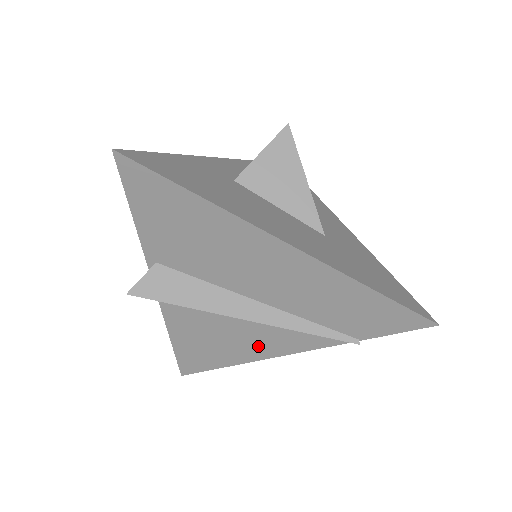
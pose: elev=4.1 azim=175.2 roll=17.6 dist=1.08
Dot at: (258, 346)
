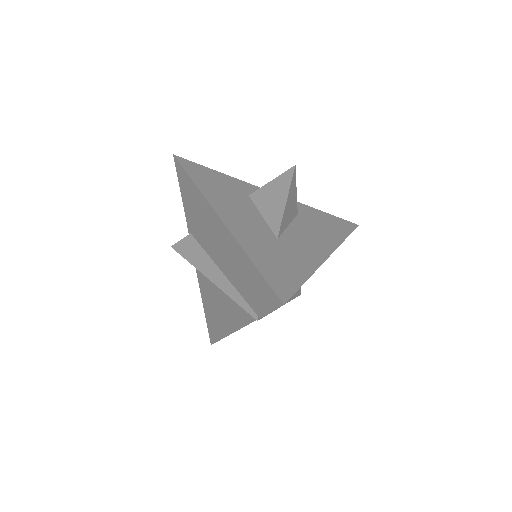
Dot at: (228, 317)
